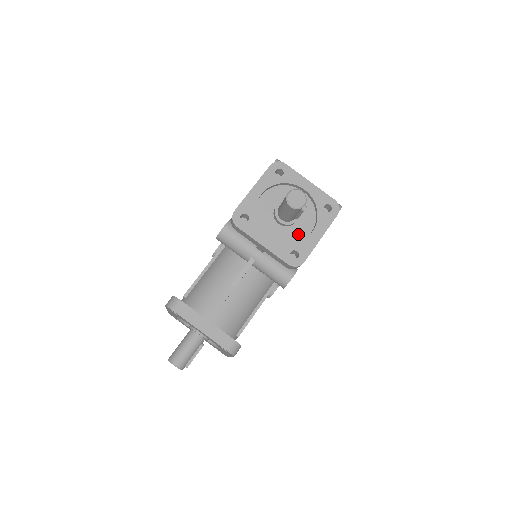
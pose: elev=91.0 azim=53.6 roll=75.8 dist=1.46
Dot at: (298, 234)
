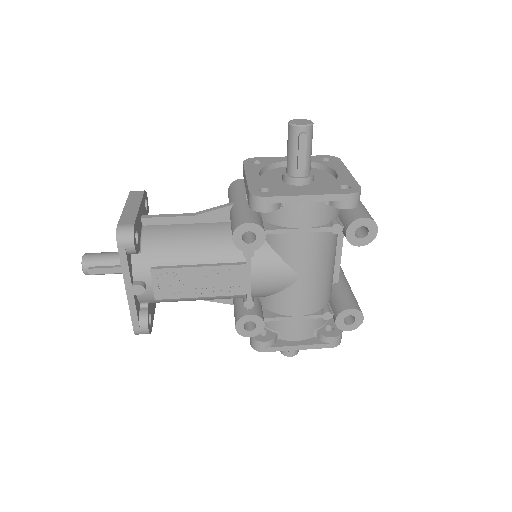
Dot at: occluded
